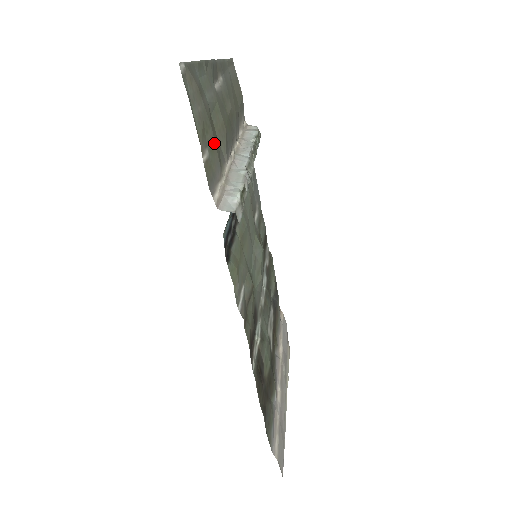
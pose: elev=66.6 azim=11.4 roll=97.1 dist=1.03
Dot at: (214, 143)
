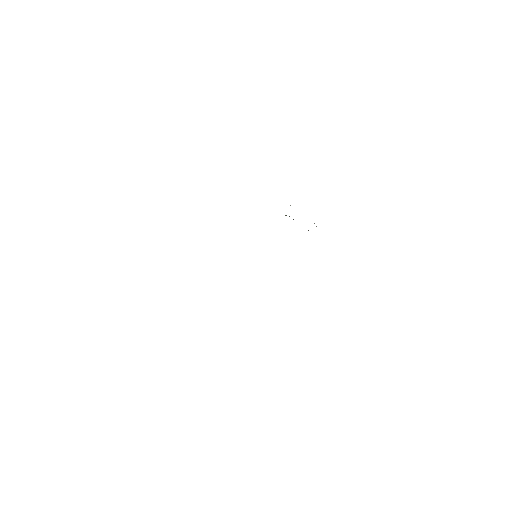
Dot at: occluded
